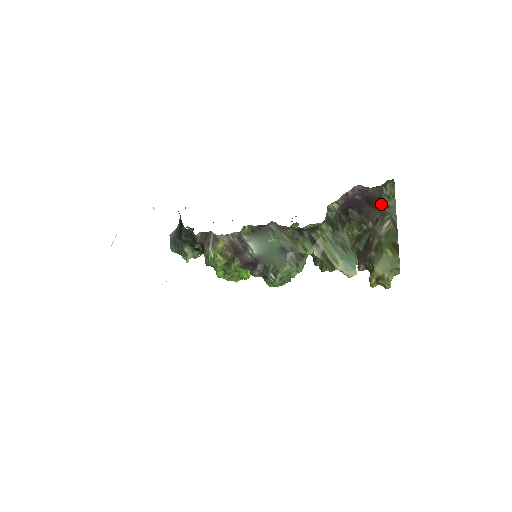
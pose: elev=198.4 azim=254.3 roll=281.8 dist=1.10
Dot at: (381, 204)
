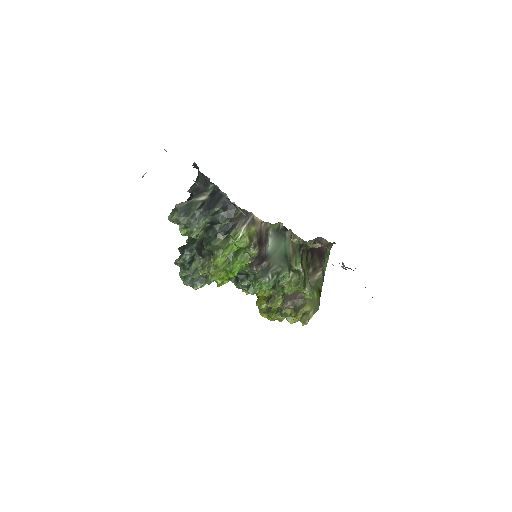
Dot at: (322, 257)
